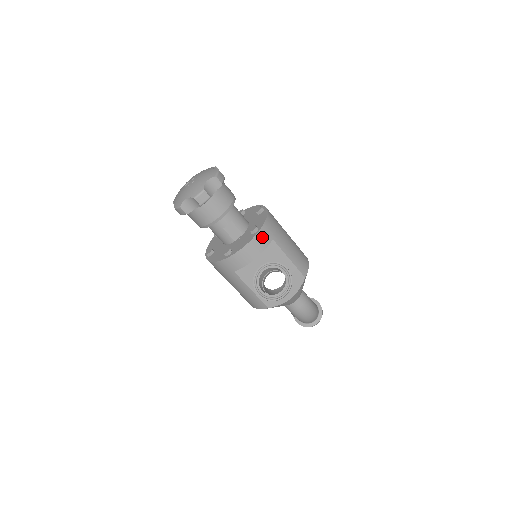
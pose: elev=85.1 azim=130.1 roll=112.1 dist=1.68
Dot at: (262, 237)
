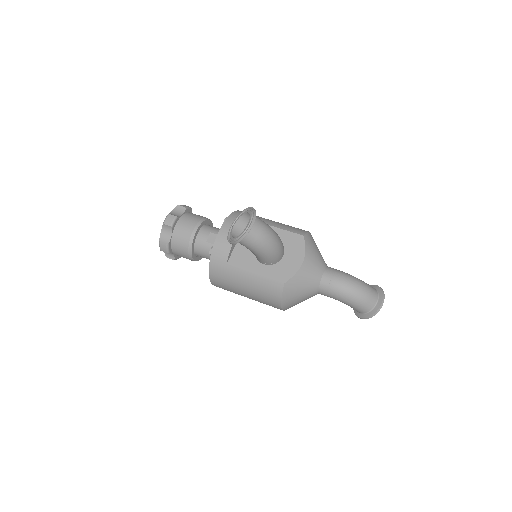
Dot at: (234, 219)
